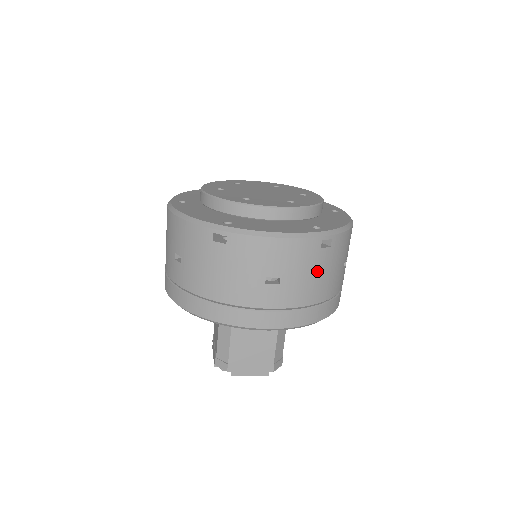
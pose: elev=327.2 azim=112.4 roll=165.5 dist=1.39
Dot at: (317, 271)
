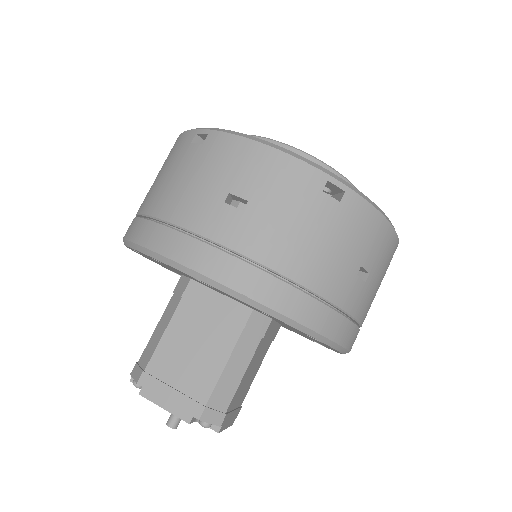
Dot at: (306, 223)
